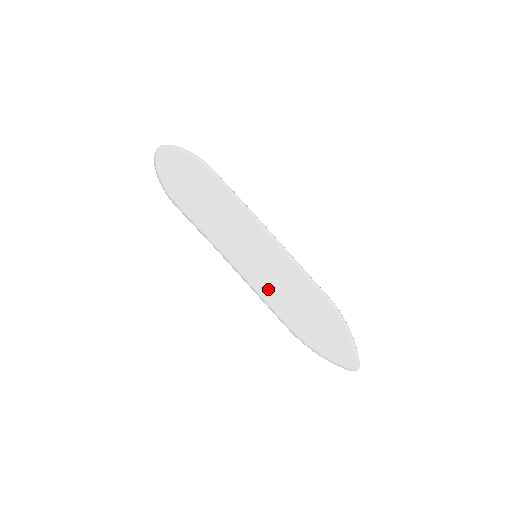
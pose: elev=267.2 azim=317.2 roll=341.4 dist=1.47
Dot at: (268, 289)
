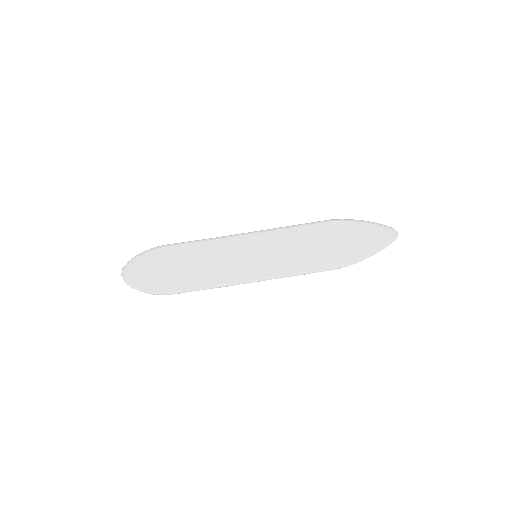
Dot at: (289, 264)
